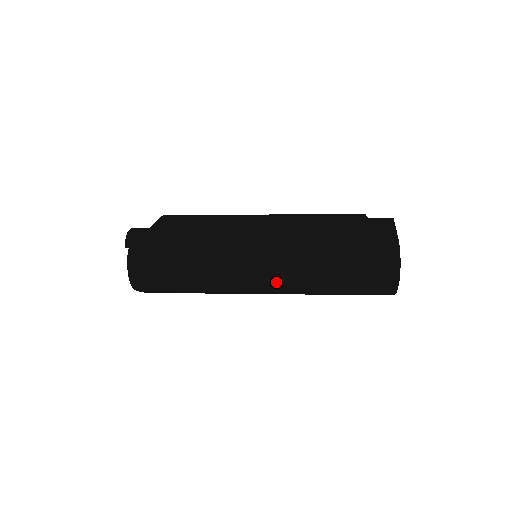
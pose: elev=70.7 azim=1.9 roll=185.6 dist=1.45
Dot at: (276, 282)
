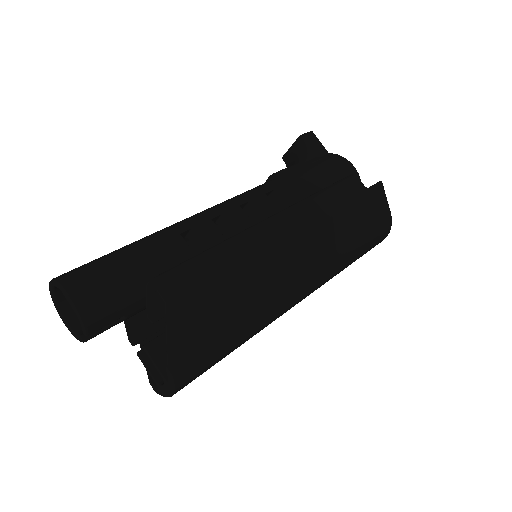
Dot at: occluded
